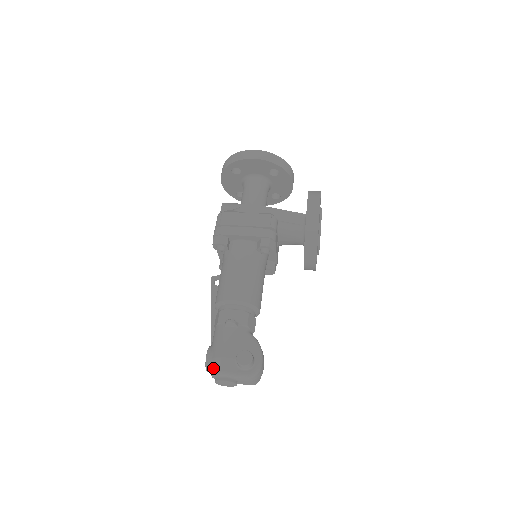
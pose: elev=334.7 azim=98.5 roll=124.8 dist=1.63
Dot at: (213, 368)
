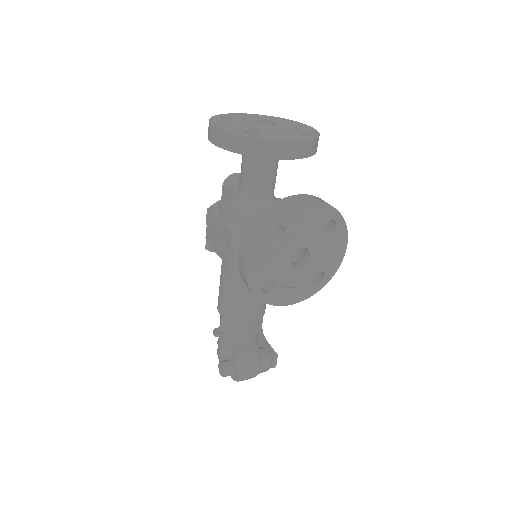
Dot at: occluded
